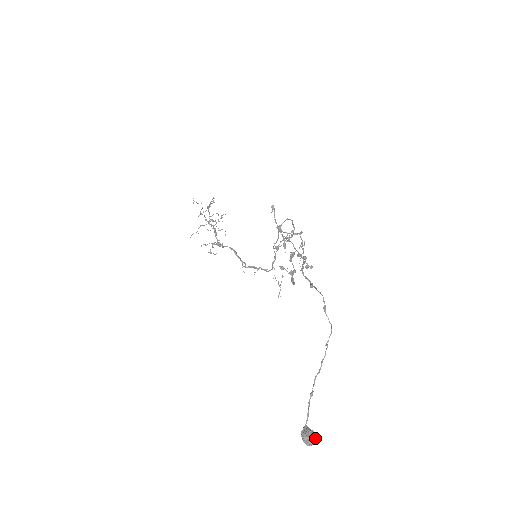
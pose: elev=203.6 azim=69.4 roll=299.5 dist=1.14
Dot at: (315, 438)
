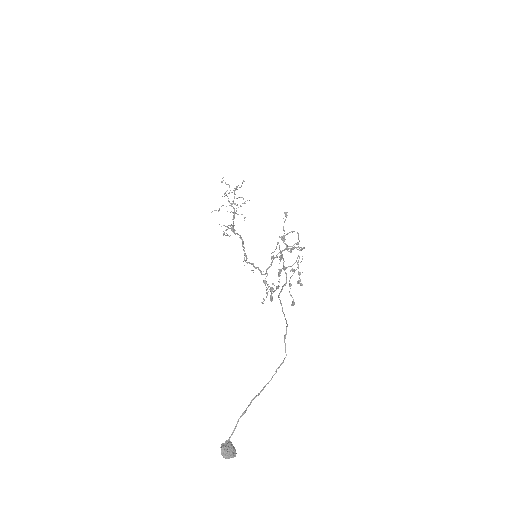
Dot at: (233, 453)
